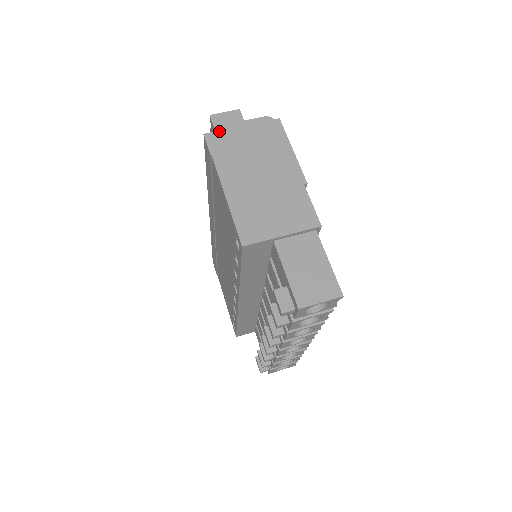
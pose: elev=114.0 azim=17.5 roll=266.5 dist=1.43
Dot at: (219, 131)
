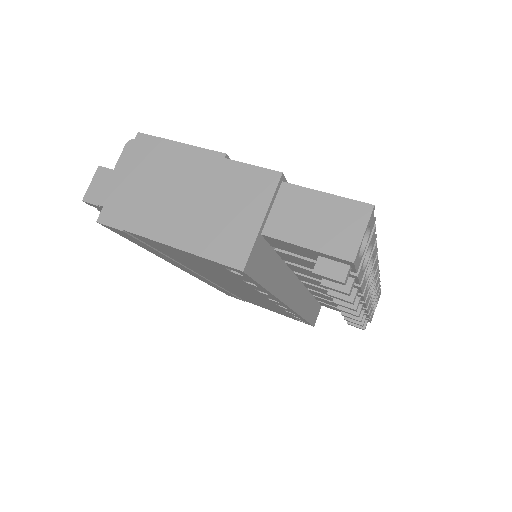
Dot at: (105, 204)
